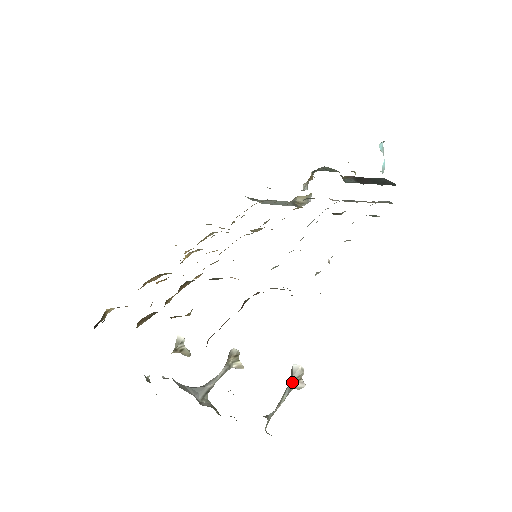
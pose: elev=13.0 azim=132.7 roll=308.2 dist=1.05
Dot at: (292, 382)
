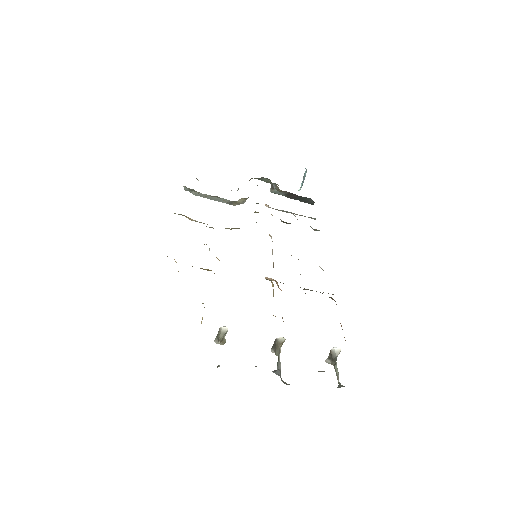
Dot at: (336, 360)
